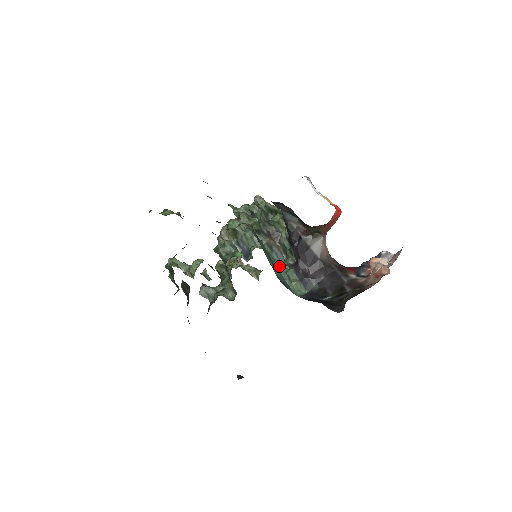
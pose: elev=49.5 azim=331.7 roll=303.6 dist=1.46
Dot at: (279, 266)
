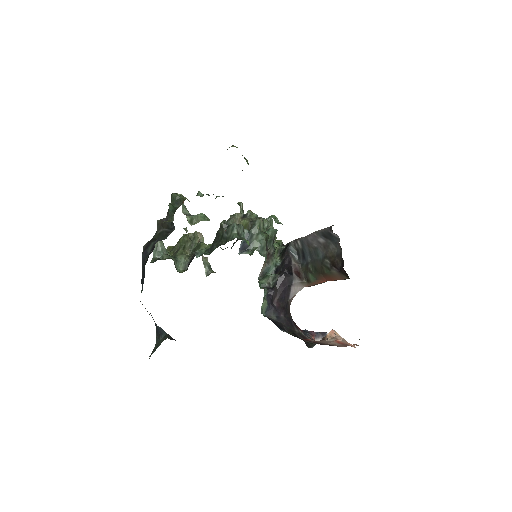
Dot at: occluded
